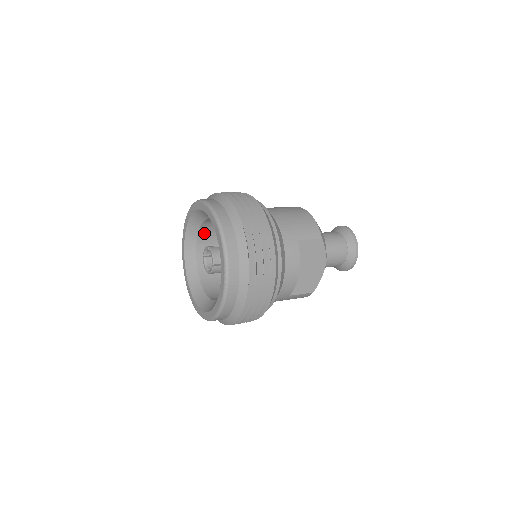
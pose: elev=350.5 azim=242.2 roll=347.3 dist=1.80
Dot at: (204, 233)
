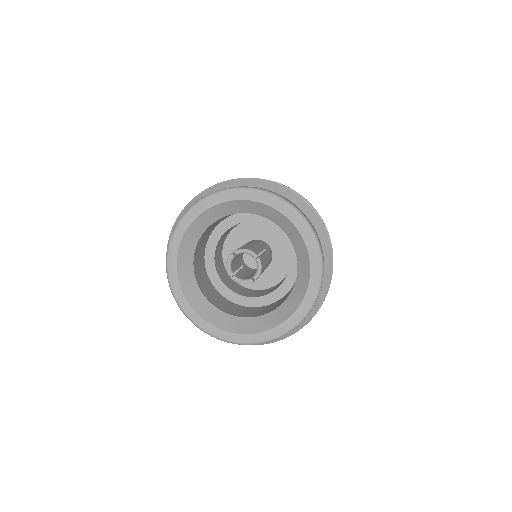
Dot at: (198, 277)
